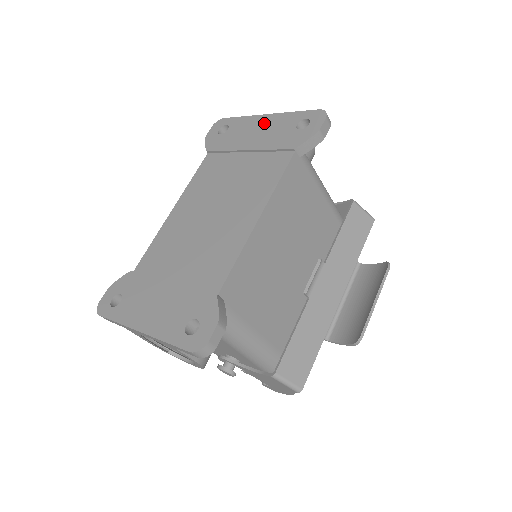
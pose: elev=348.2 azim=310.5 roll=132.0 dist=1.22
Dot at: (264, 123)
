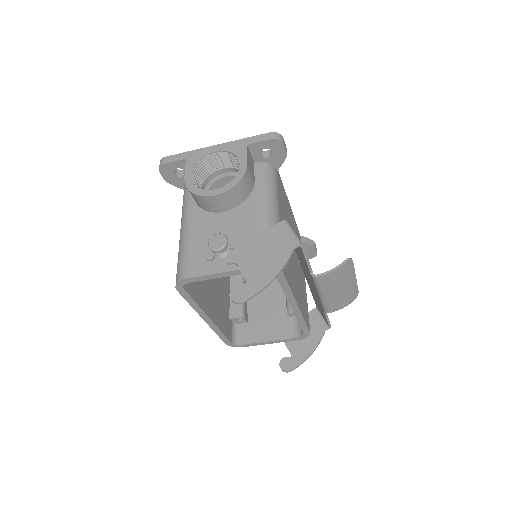
Dot at: occluded
